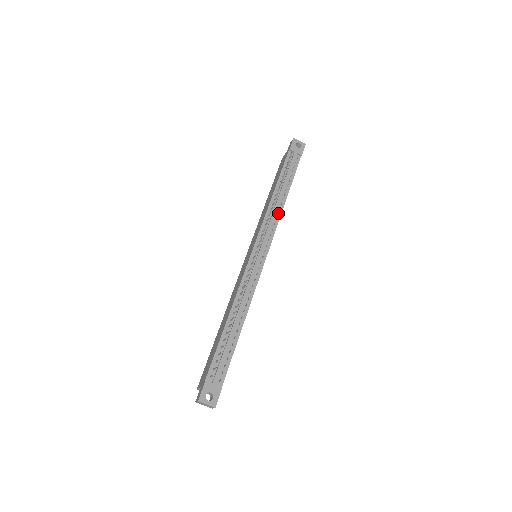
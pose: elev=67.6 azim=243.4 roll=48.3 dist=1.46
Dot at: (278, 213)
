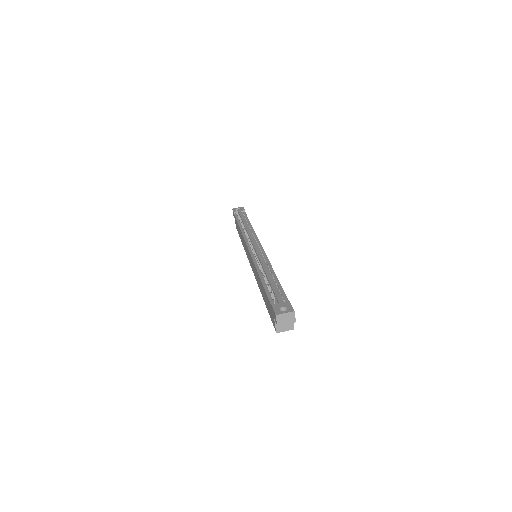
Dot at: (252, 231)
